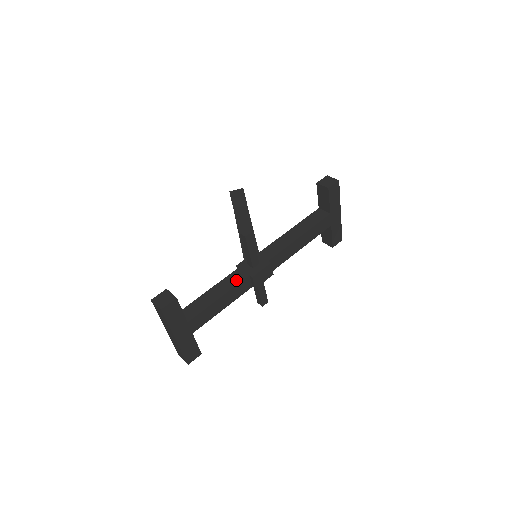
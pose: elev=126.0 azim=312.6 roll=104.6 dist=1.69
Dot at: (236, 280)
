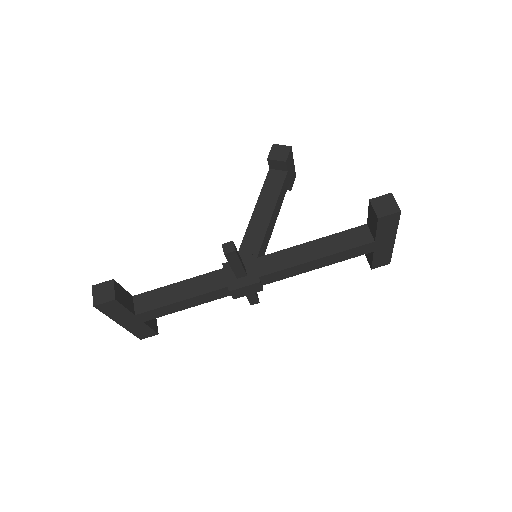
Dot at: (210, 286)
